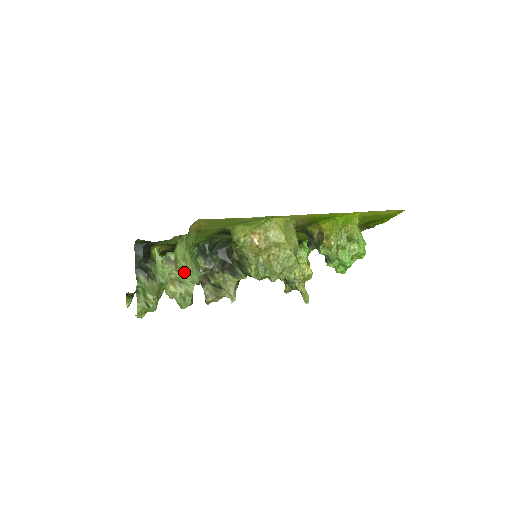
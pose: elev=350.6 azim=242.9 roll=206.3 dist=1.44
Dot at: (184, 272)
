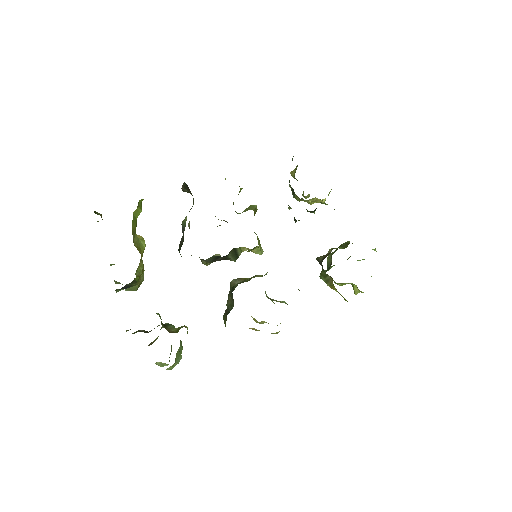
Dot at: occluded
